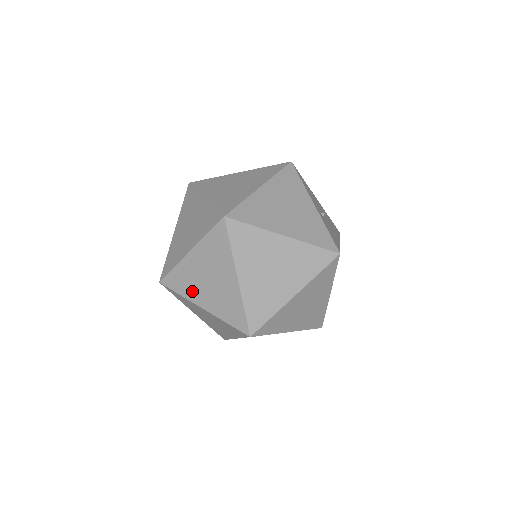
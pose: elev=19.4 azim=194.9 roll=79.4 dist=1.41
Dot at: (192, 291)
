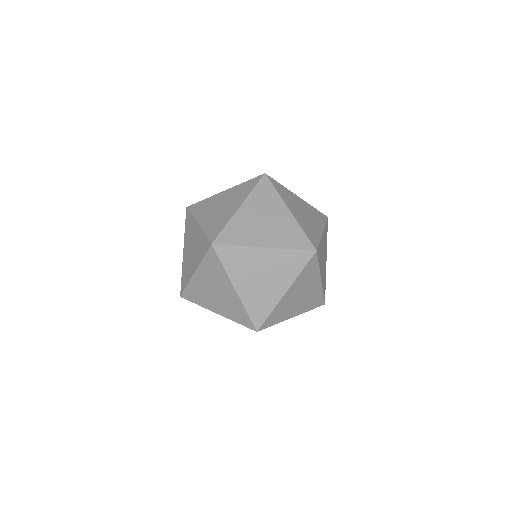
Dot at: (286, 314)
